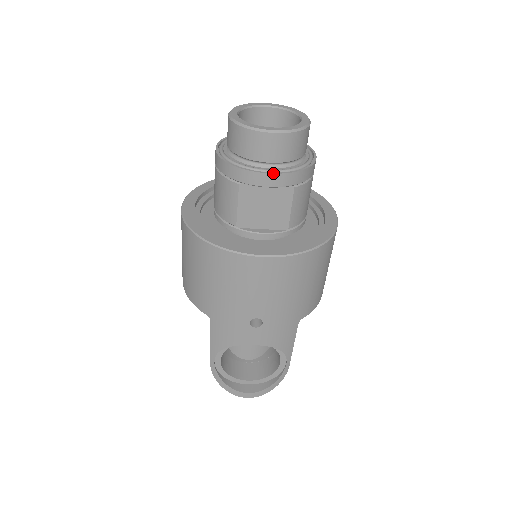
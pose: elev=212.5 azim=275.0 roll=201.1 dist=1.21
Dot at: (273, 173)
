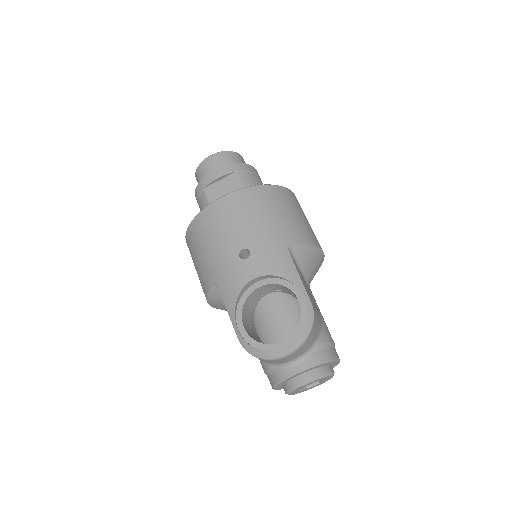
Dot at: (217, 168)
